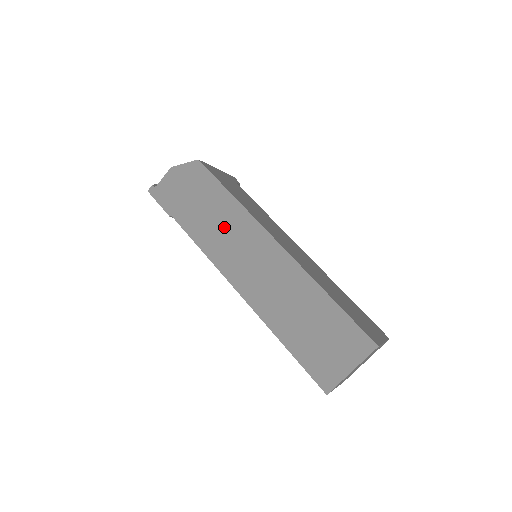
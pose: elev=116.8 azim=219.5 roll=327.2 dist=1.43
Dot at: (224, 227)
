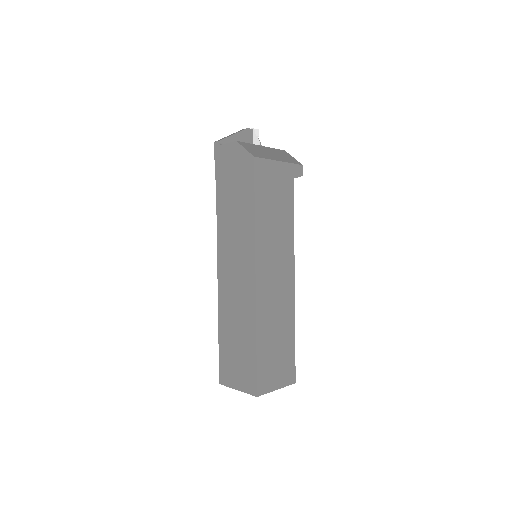
Dot at: (236, 228)
